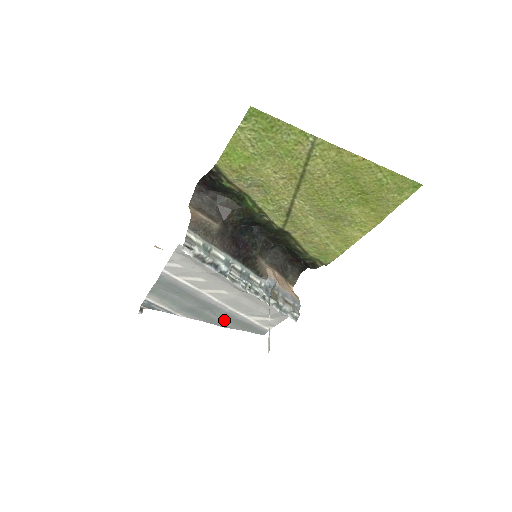
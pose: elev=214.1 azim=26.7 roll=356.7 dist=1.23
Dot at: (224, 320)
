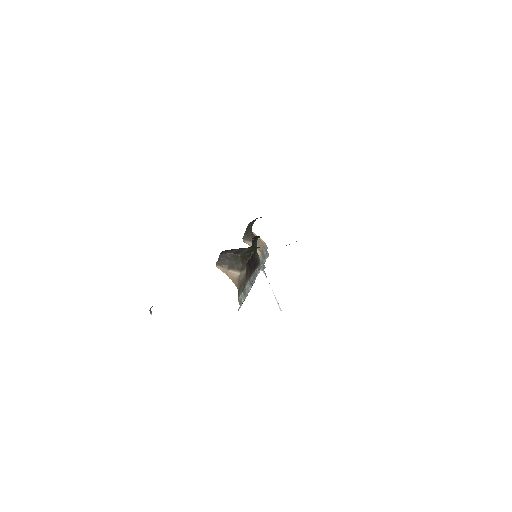
Dot at: occluded
